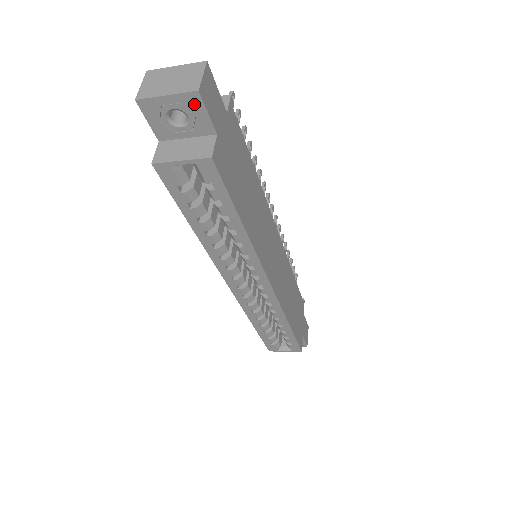
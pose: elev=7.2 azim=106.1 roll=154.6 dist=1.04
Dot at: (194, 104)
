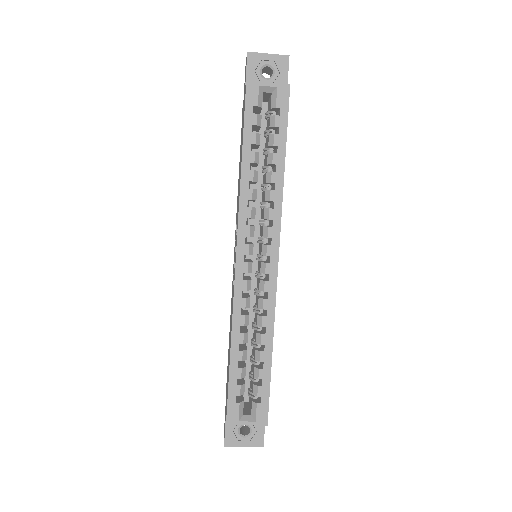
Dot at: (282, 64)
